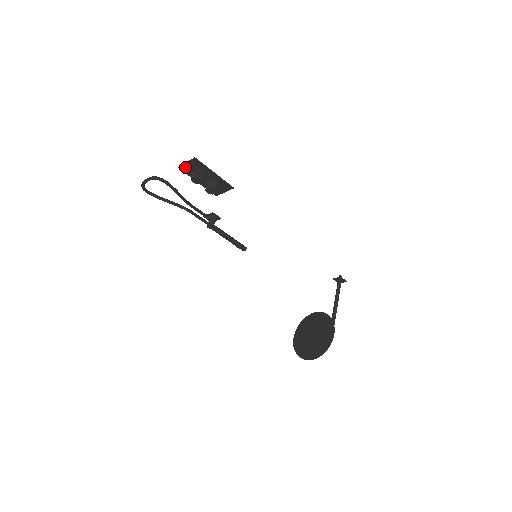
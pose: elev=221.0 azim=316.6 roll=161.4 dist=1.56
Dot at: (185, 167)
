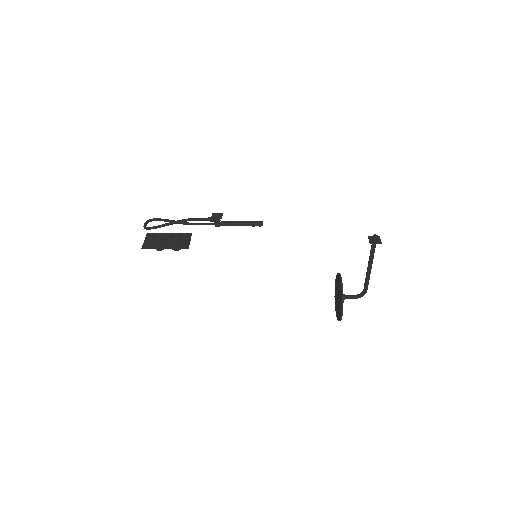
Dot at: (149, 237)
